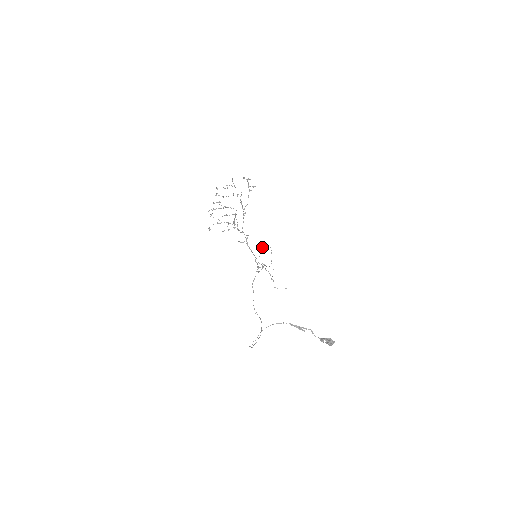
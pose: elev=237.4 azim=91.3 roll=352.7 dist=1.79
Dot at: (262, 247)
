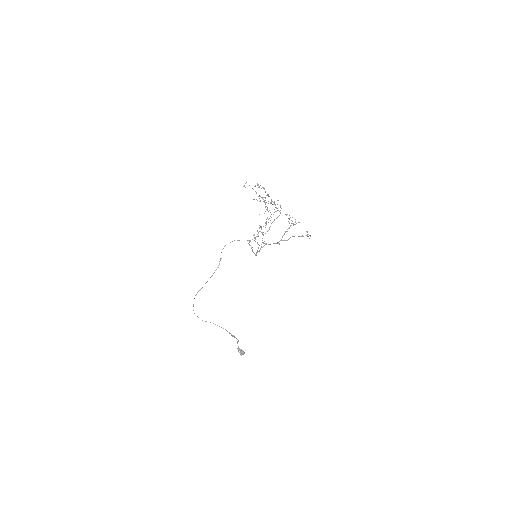
Dot at: occluded
